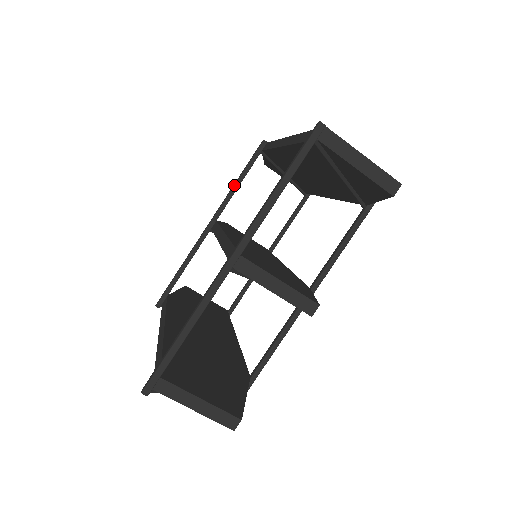
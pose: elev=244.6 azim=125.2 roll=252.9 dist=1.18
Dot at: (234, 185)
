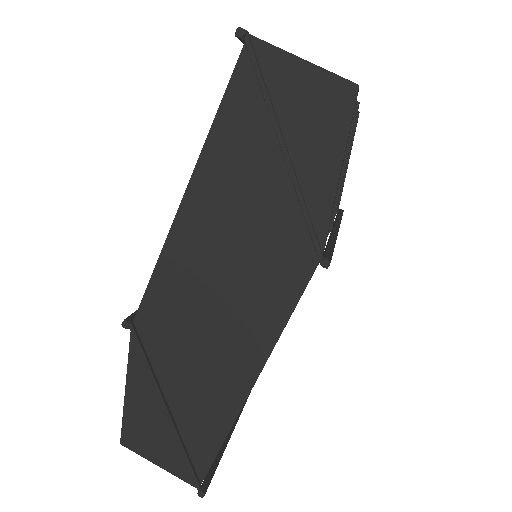
Dot at: occluded
